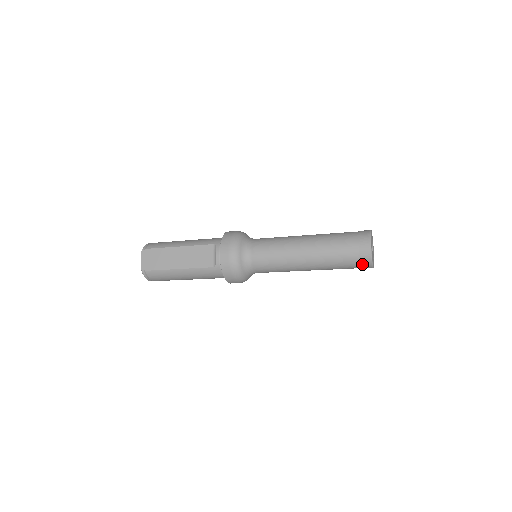
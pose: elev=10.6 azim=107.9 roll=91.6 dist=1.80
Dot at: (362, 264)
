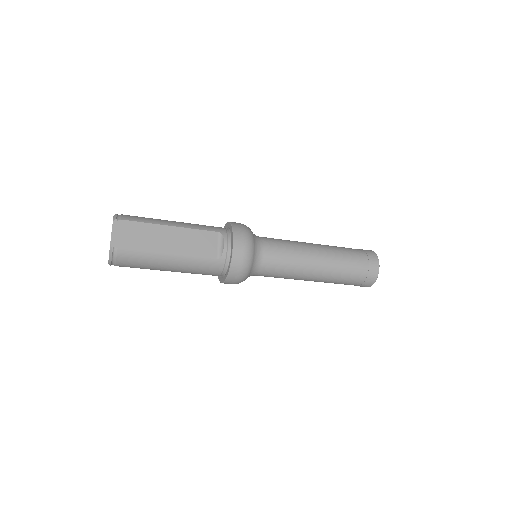
Dot at: (366, 281)
